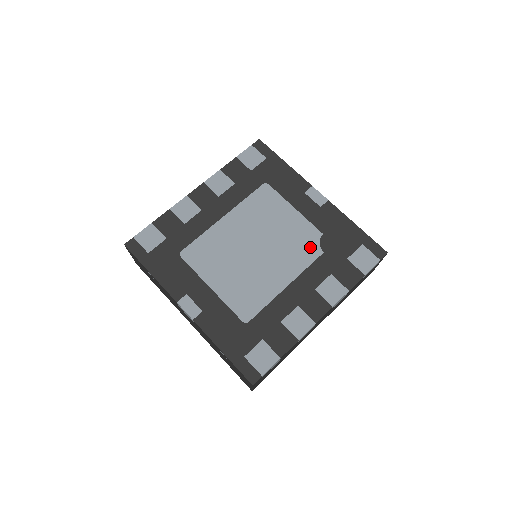
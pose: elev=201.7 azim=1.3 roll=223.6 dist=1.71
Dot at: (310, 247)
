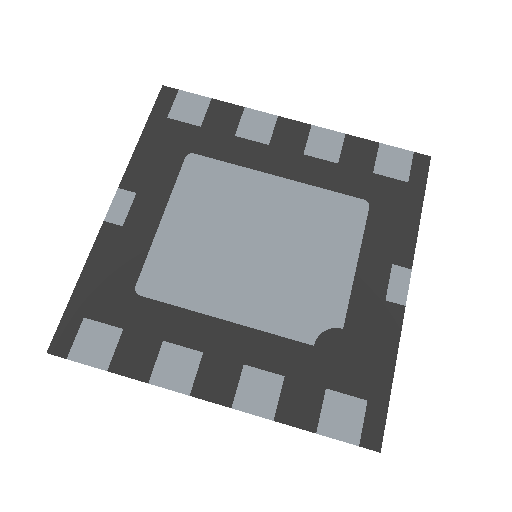
Dot at: (309, 320)
